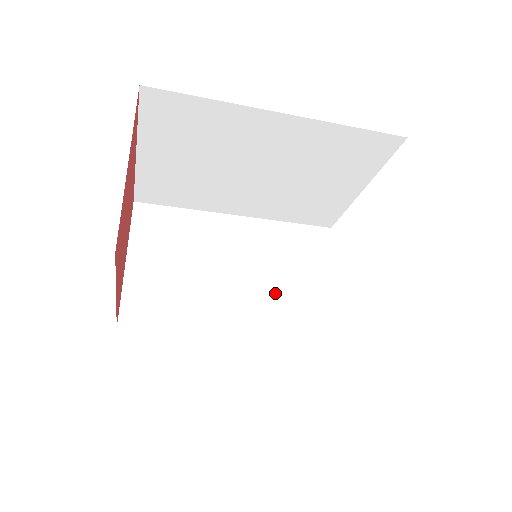
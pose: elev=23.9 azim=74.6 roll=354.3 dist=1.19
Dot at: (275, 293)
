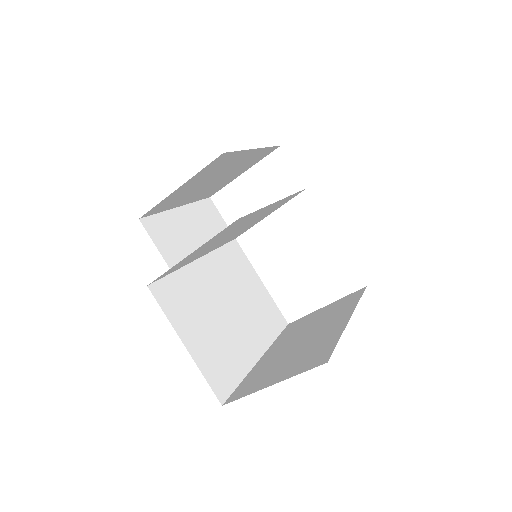
Dot at: occluded
